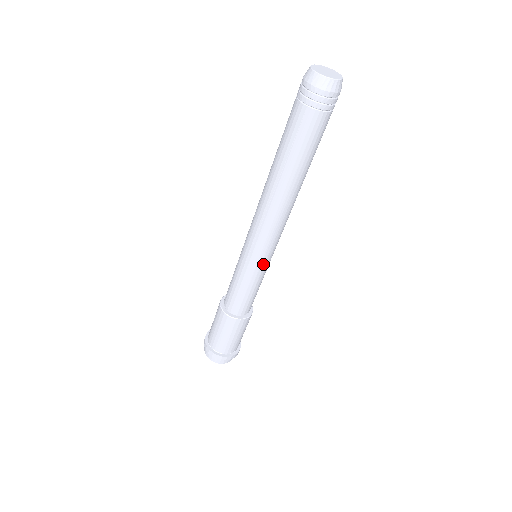
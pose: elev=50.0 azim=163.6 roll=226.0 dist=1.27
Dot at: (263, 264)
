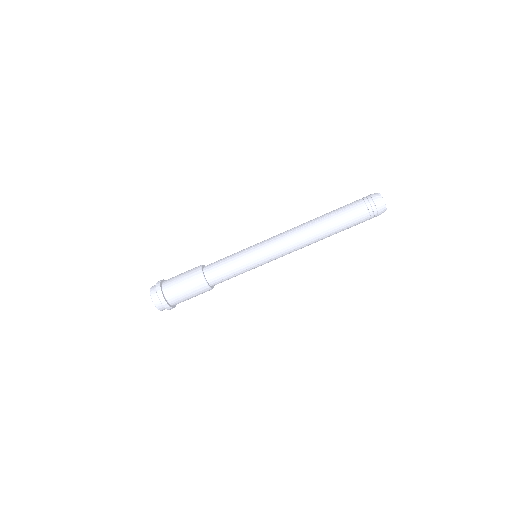
Dot at: (256, 255)
